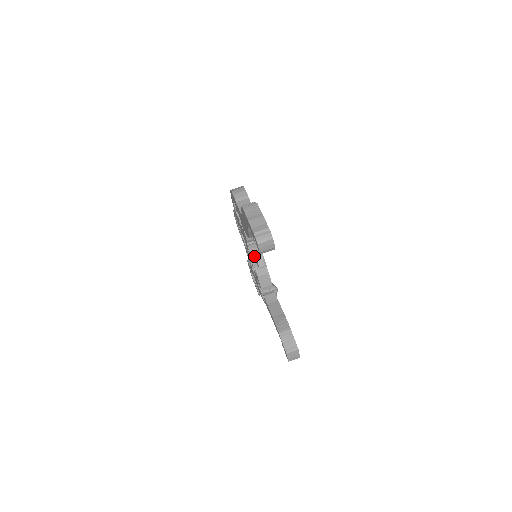
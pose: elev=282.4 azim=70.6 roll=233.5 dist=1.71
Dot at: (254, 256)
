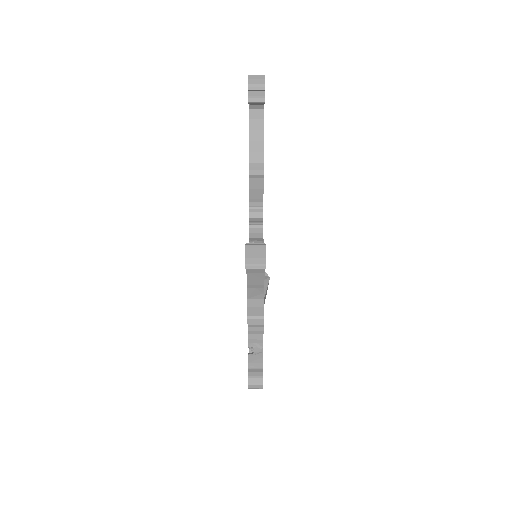
Dot at: (252, 239)
